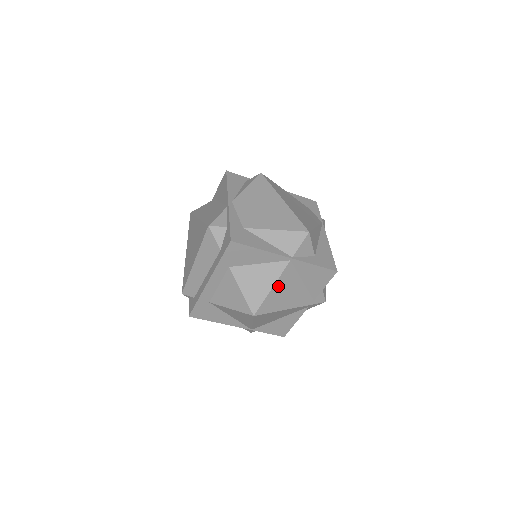
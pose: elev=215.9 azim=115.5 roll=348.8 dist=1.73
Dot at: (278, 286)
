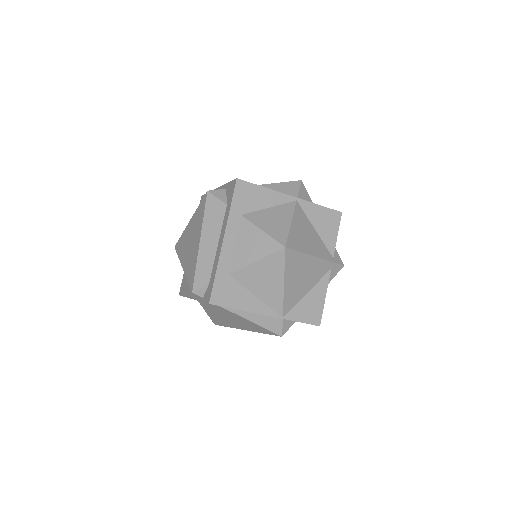
Dot at: (296, 224)
